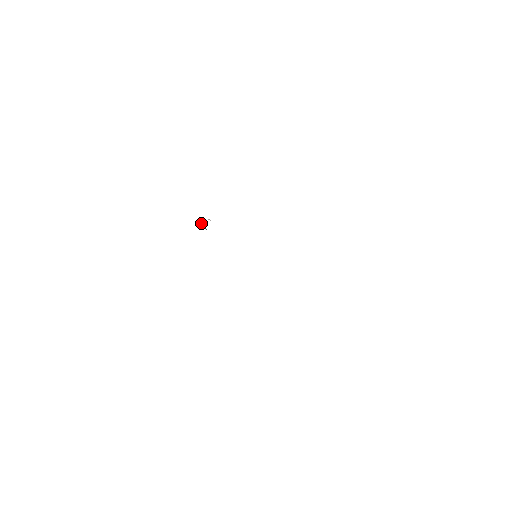
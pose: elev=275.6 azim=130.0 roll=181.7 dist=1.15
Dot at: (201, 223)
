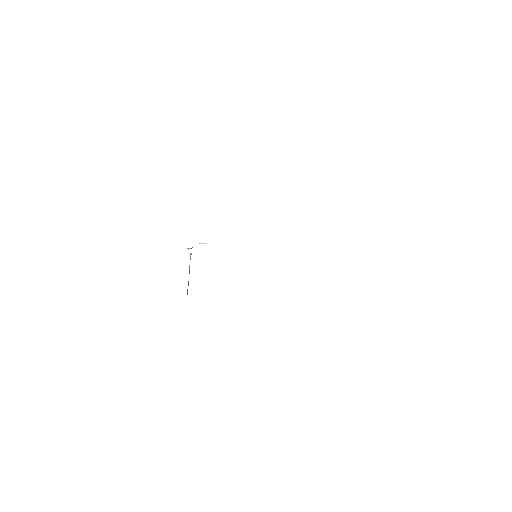
Dot at: (189, 265)
